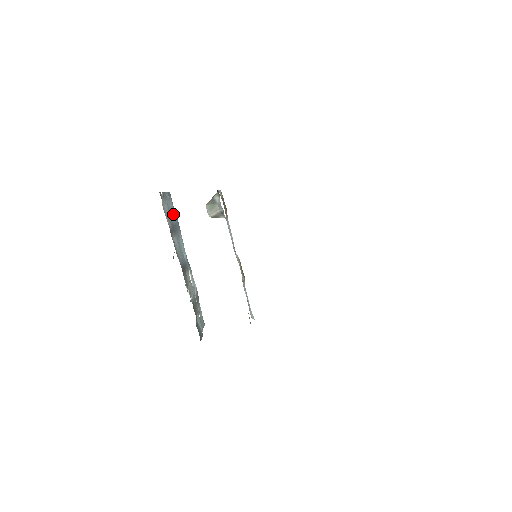
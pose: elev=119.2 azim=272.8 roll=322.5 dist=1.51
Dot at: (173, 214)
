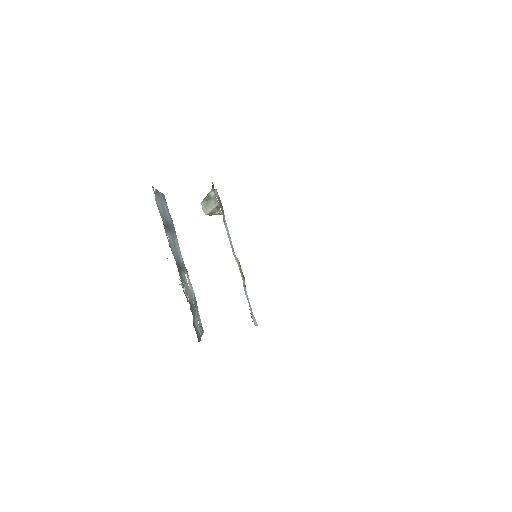
Dot at: (168, 215)
